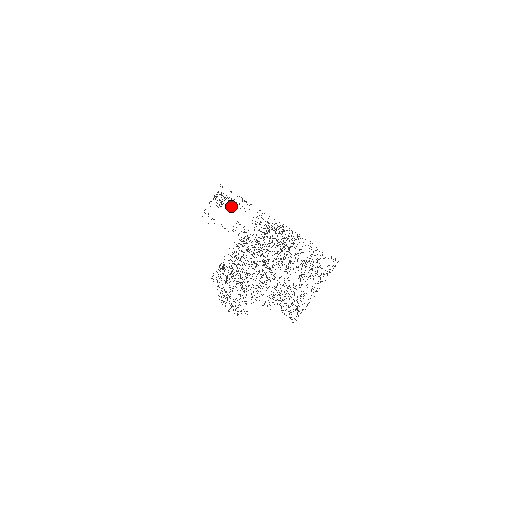
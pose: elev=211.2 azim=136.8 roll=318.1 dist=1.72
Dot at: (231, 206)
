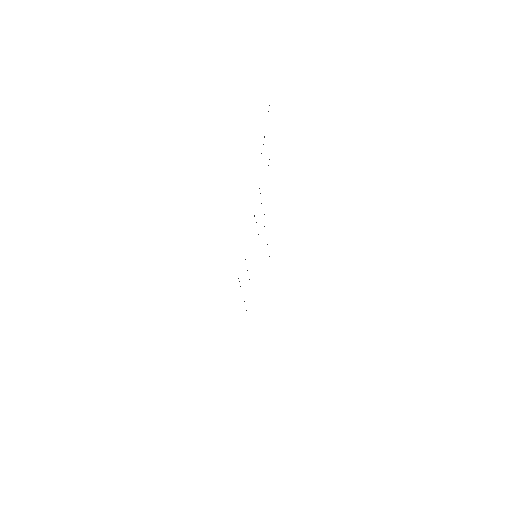
Dot at: occluded
